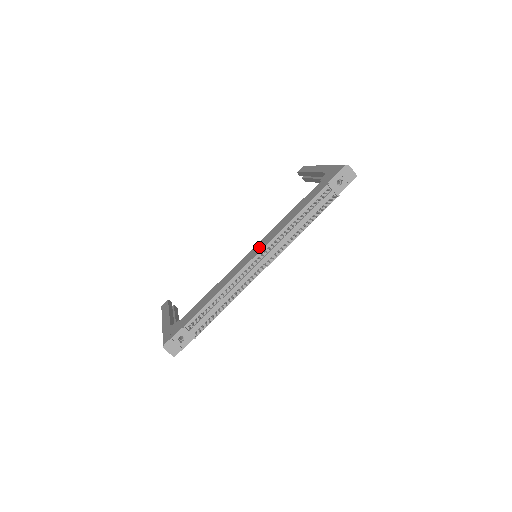
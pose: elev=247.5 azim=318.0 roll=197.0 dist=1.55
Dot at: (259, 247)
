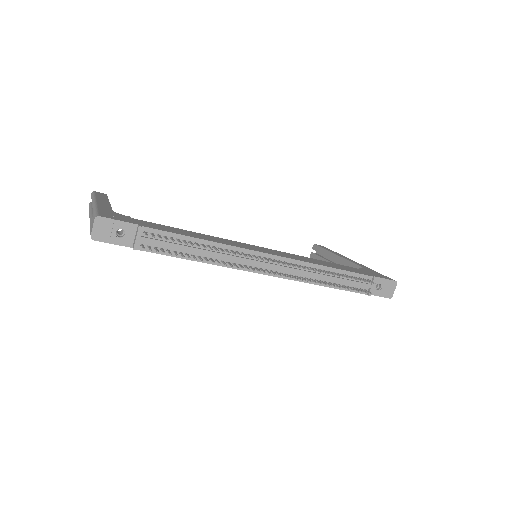
Dot at: (275, 252)
